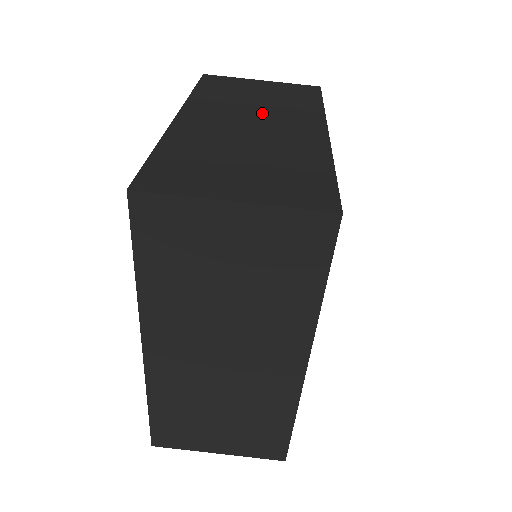
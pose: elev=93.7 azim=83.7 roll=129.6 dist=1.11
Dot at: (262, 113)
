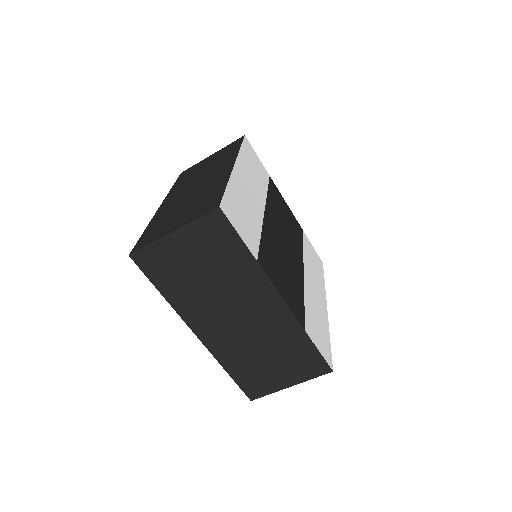
Dot at: (230, 300)
